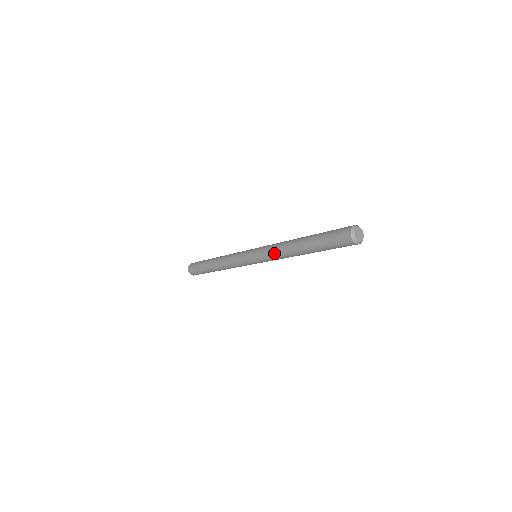
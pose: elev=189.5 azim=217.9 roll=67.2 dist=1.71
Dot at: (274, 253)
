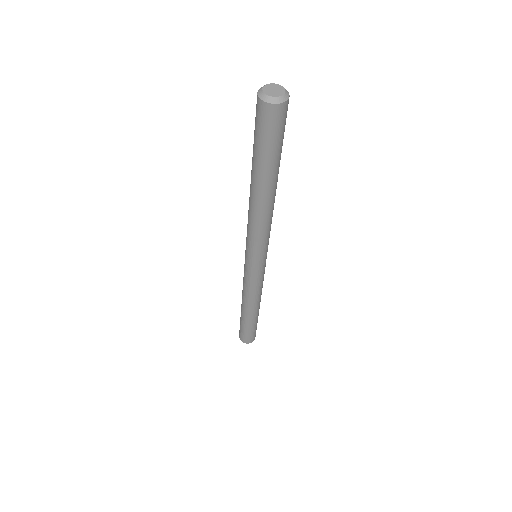
Dot at: (248, 224)
